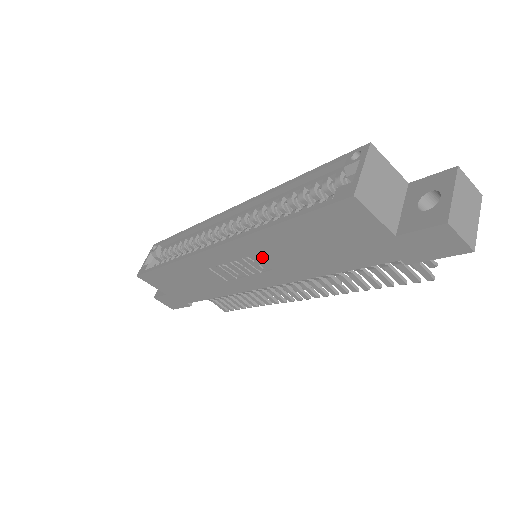
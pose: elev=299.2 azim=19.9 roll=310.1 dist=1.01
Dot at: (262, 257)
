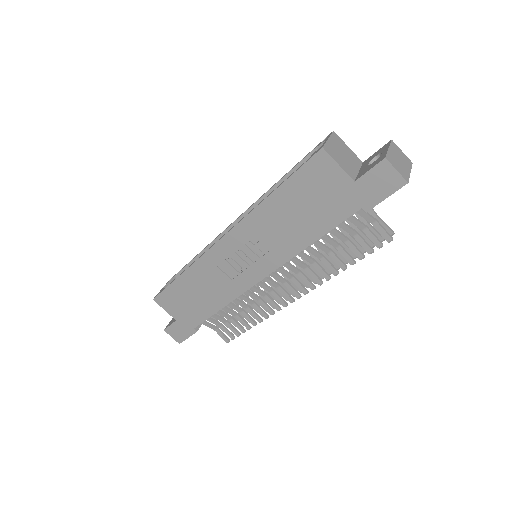
Dot at: (261, 237)
